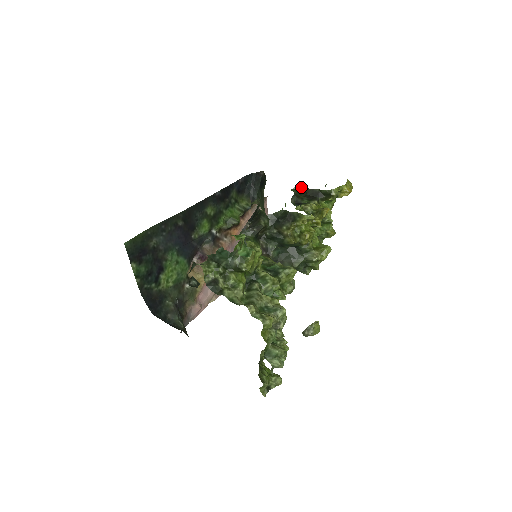
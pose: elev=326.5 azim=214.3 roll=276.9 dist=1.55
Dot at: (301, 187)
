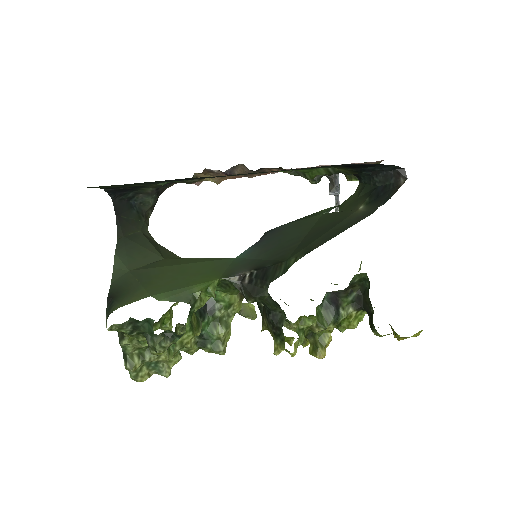
Dot at: occluded
